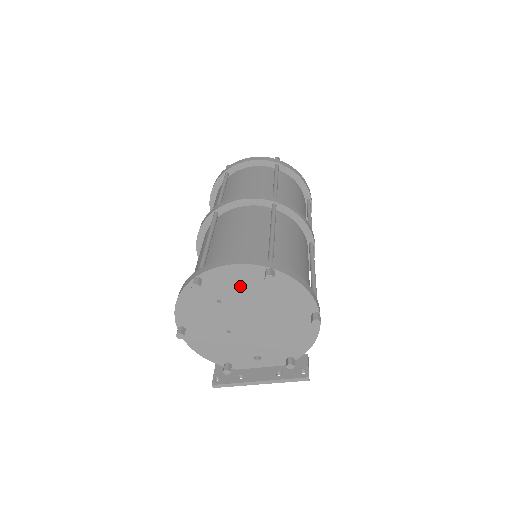
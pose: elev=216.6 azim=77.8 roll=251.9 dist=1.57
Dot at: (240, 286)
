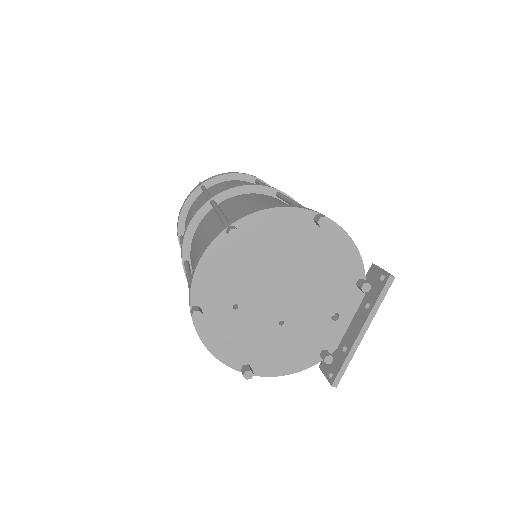
Dot at: (230, 273)
